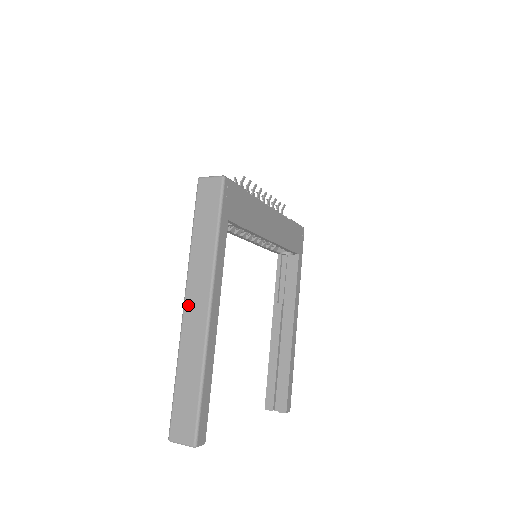
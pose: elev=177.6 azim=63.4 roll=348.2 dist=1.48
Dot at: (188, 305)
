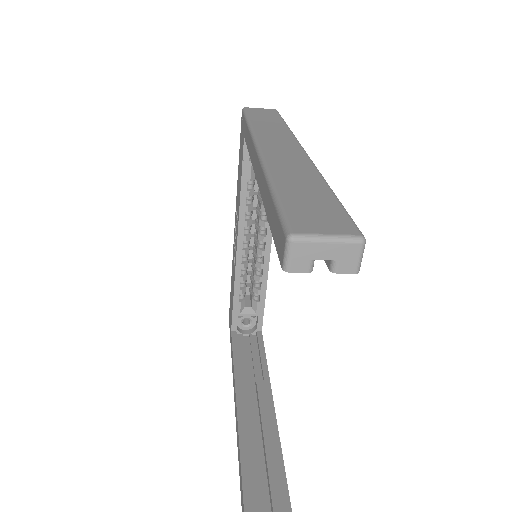
Dot at: (266, 146)
